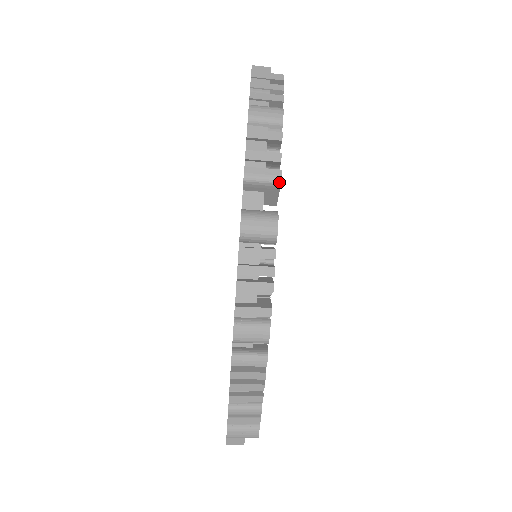
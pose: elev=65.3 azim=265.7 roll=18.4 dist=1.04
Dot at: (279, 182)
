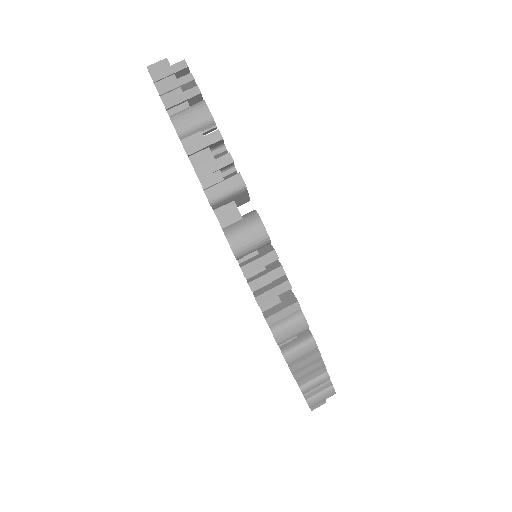
Dot at: (244, 186)
